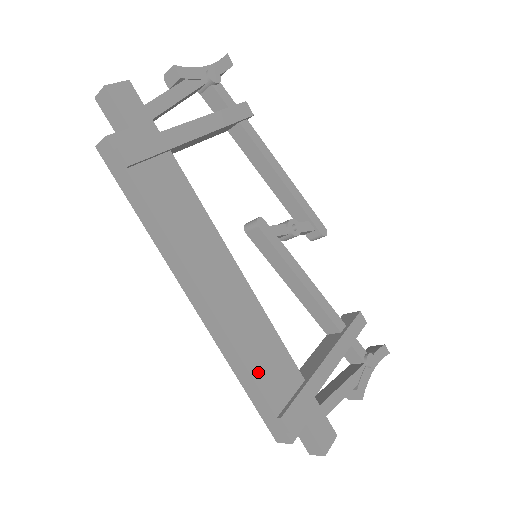
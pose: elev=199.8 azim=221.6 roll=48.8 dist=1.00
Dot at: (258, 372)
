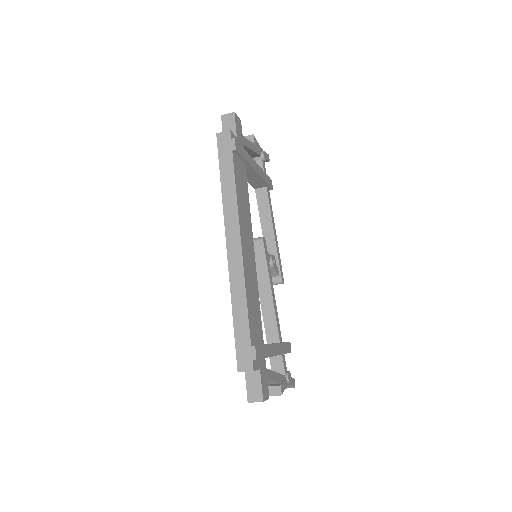
Dot at: (250, 310)
